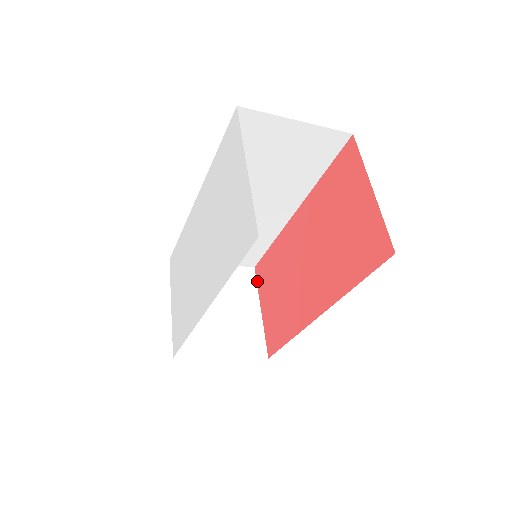
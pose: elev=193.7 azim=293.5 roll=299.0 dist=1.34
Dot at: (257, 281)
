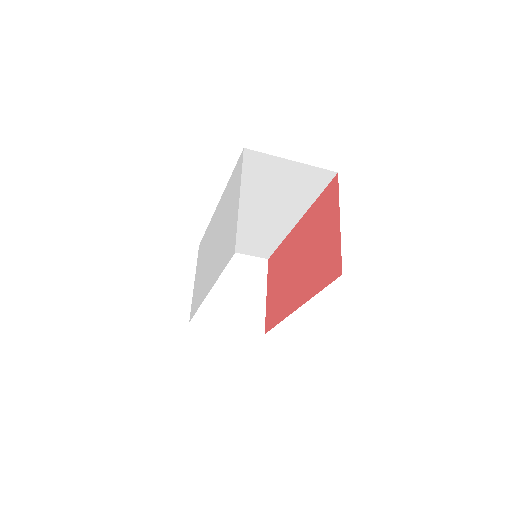
Dot at: (268, 271)
